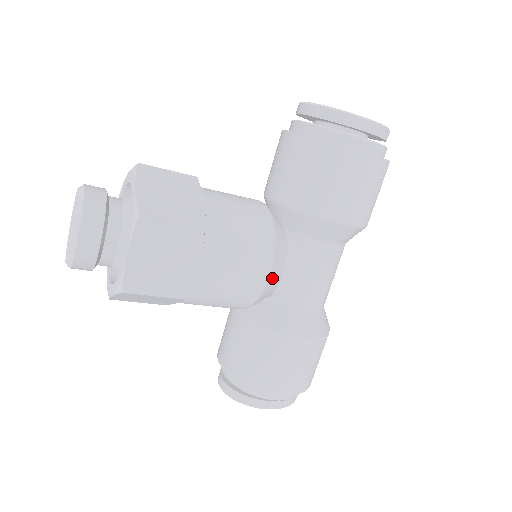
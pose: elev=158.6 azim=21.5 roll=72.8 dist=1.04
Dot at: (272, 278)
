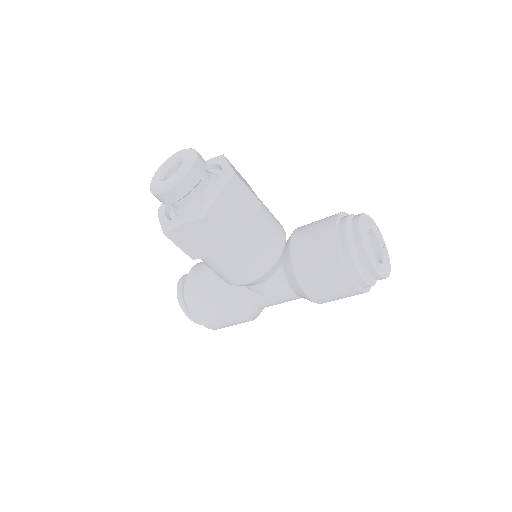
Dot at: occluded
